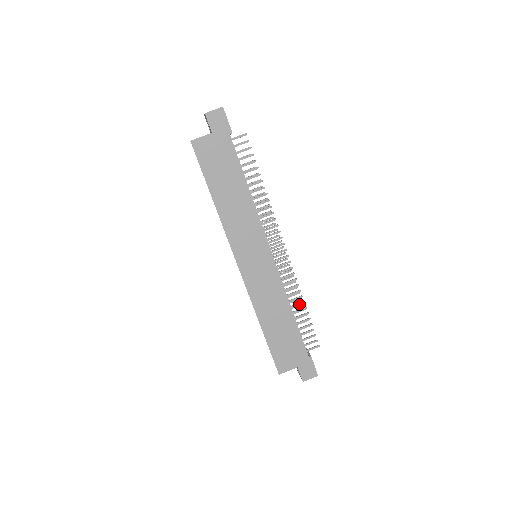
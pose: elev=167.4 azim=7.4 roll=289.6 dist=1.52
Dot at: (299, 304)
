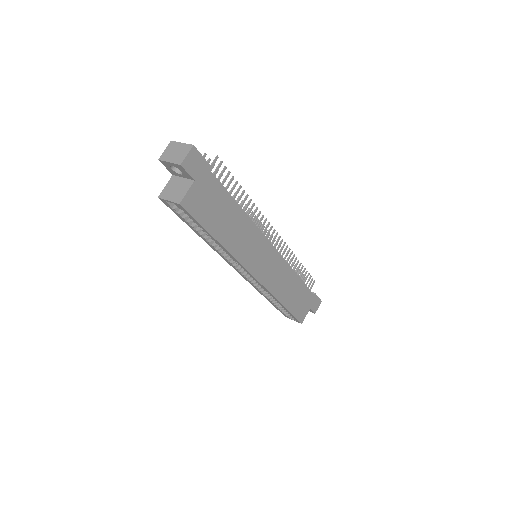
Dot at: occluded
